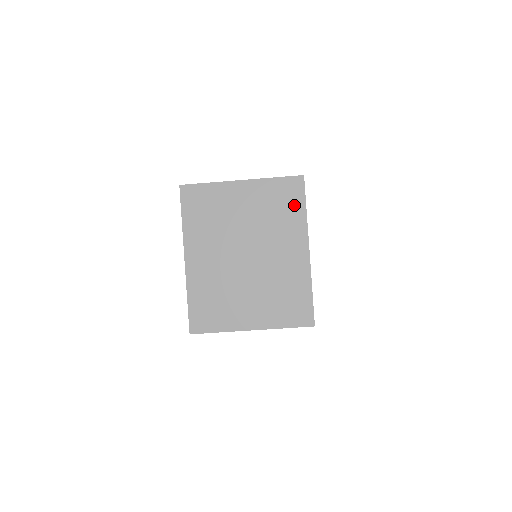
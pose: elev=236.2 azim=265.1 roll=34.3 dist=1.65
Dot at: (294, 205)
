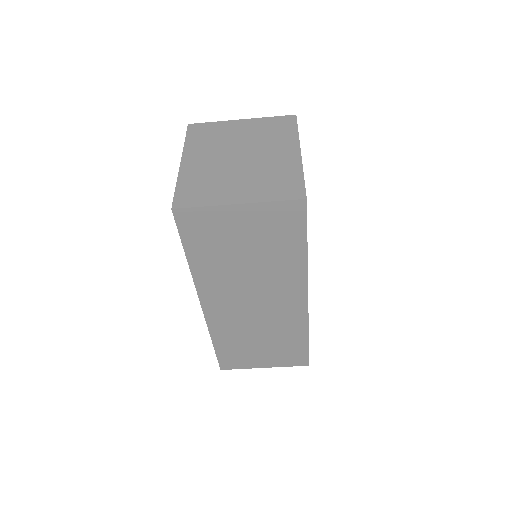
Dot at: (287, 129)
